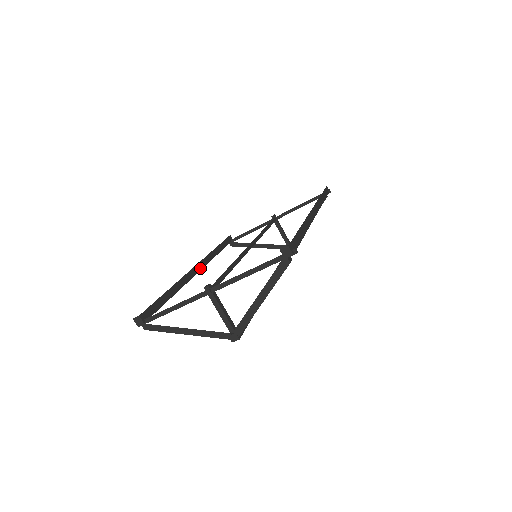
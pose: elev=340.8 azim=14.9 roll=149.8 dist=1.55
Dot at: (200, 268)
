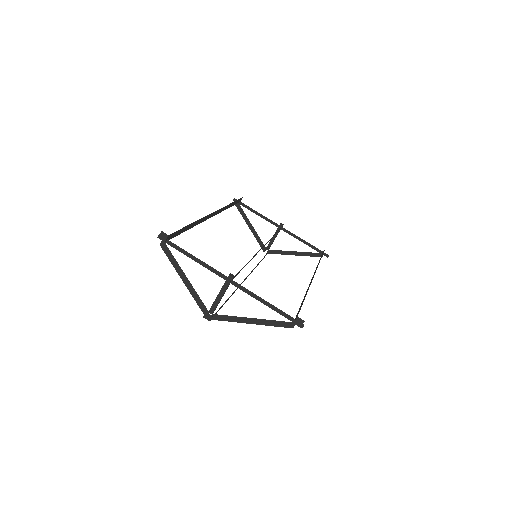
Dot at: (214, 215)
